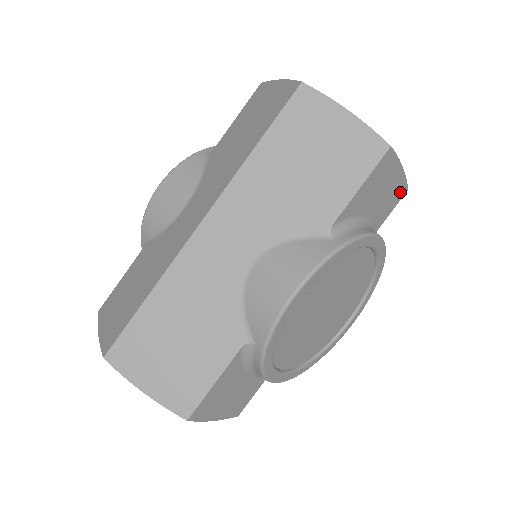
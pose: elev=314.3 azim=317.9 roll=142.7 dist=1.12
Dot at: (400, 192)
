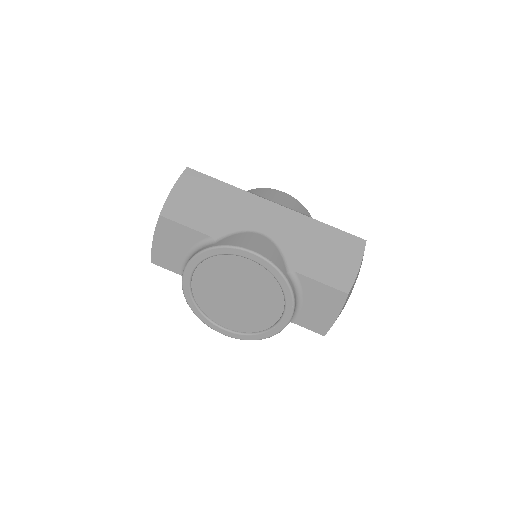
Dot at: (322, 328)
